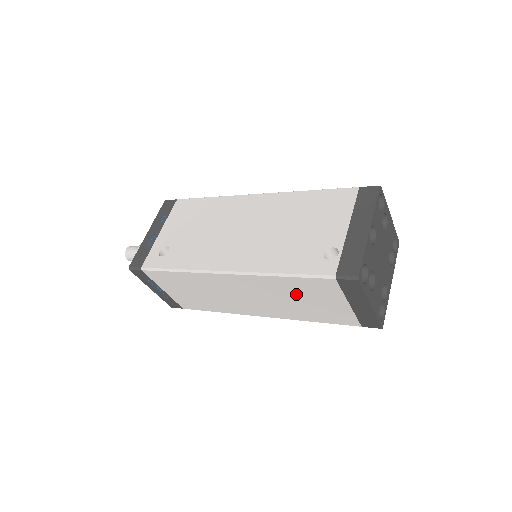
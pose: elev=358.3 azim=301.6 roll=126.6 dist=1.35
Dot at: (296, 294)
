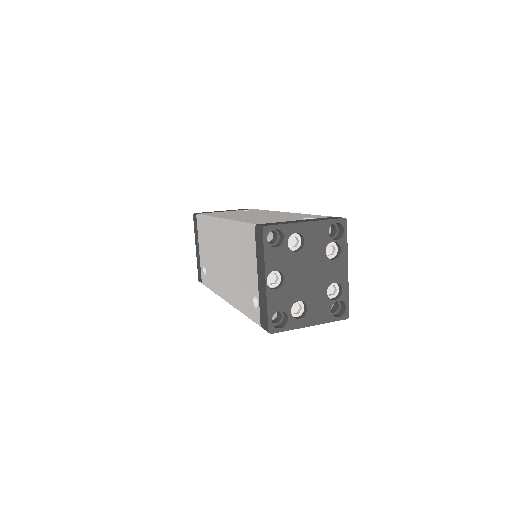
Dot at: occluded
